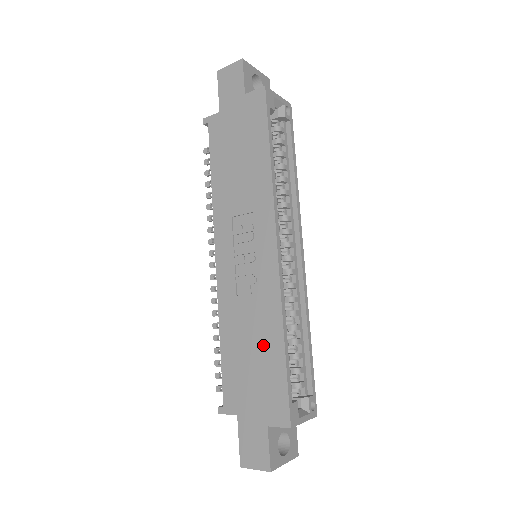
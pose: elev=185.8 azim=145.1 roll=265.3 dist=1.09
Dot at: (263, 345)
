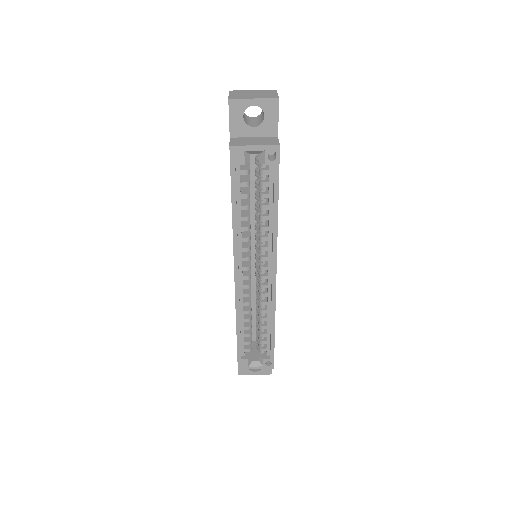
Dot at: occluded
